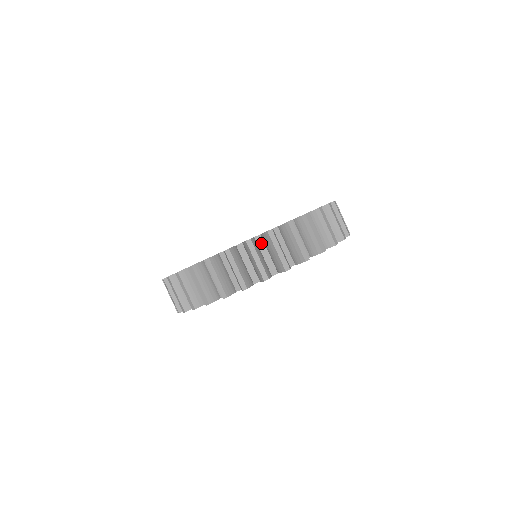
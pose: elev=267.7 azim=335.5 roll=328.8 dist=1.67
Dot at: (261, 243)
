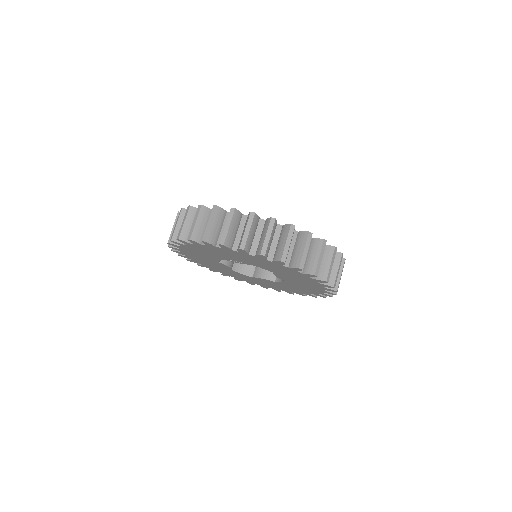
Dot at: (278, 231)
